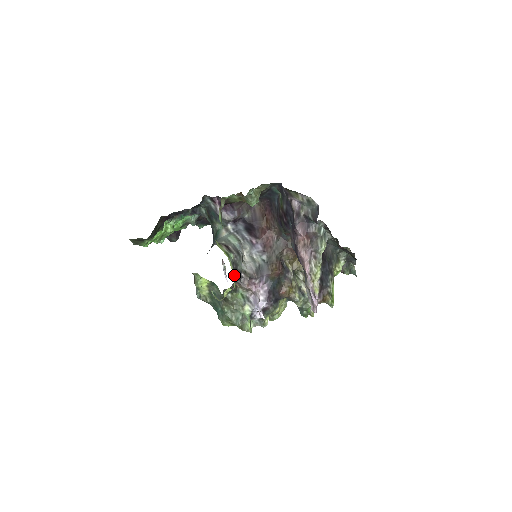
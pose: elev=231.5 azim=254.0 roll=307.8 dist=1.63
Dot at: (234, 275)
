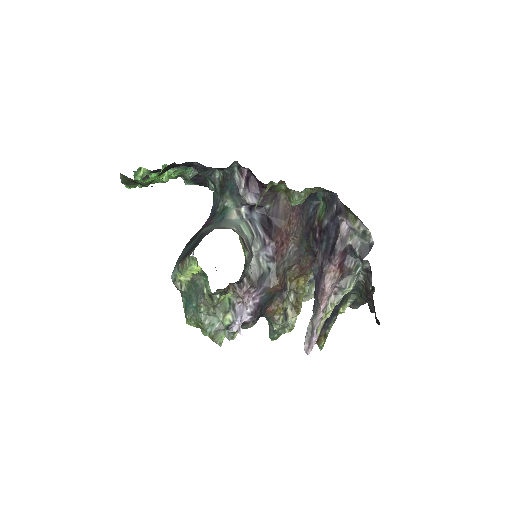
Dot at: (240, 279)
